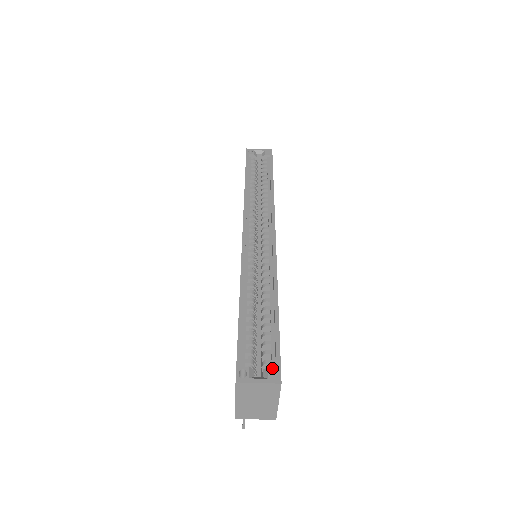
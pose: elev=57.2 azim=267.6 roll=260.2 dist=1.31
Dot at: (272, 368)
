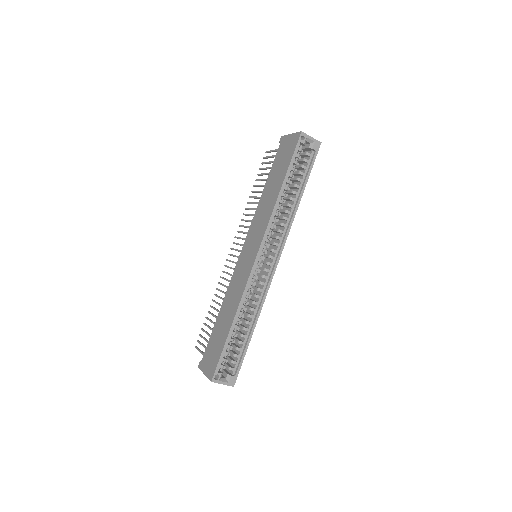
Dot at: (233, 377)
